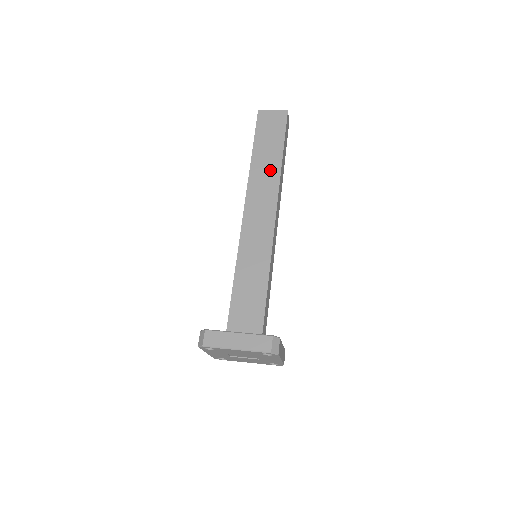
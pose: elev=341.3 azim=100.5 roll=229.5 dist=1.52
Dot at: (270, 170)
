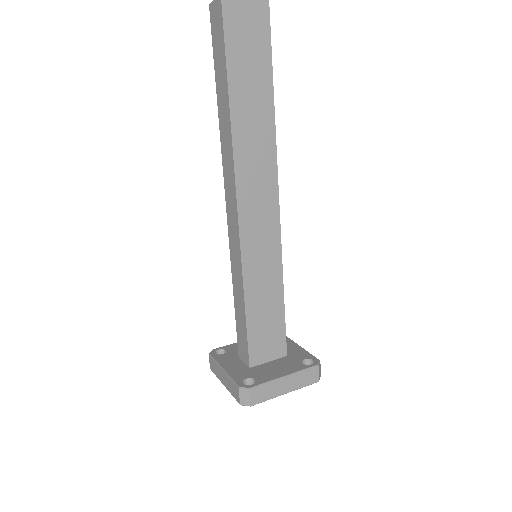
Dot at: (261, 126)
